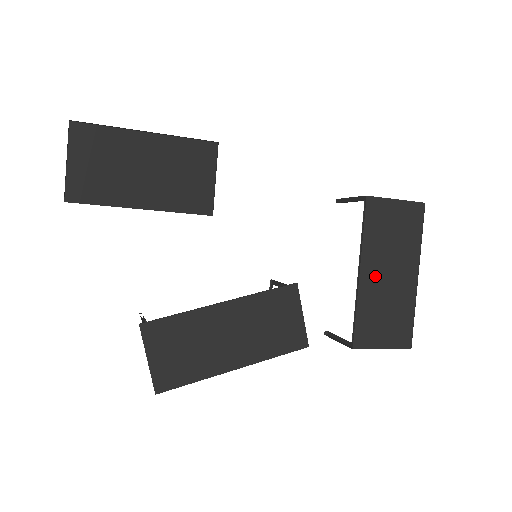
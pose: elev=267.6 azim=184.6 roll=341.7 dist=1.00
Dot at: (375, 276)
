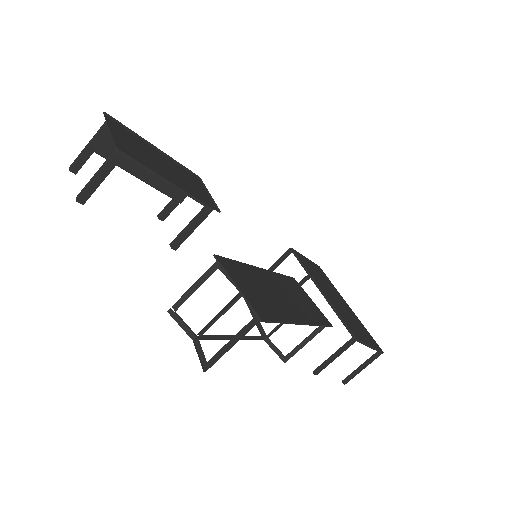
Dot at: (329, 295)
